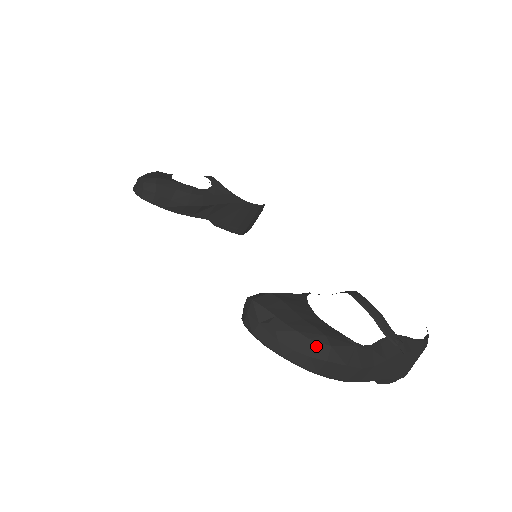
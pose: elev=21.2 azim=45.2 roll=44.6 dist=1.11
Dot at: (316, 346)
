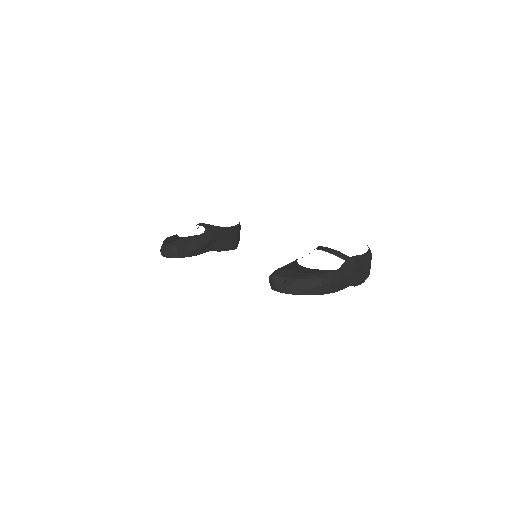
Dot at: (313, 281)
